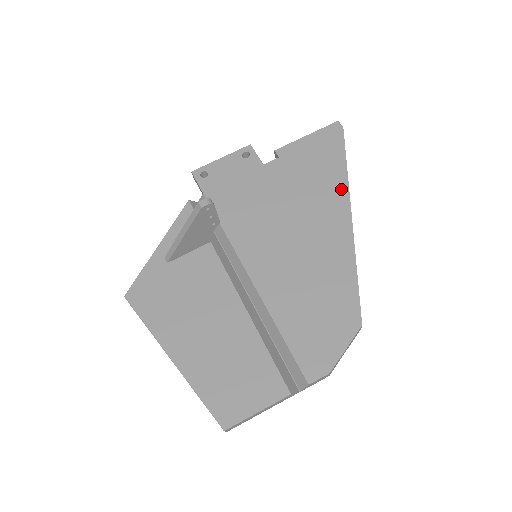
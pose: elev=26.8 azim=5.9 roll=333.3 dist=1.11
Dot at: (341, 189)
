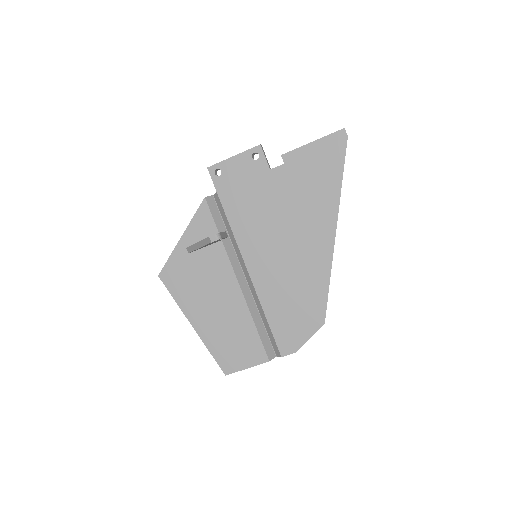
Dot at: (332, 206)
